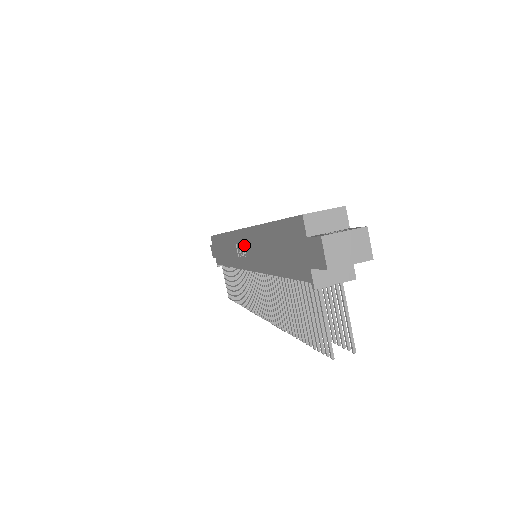
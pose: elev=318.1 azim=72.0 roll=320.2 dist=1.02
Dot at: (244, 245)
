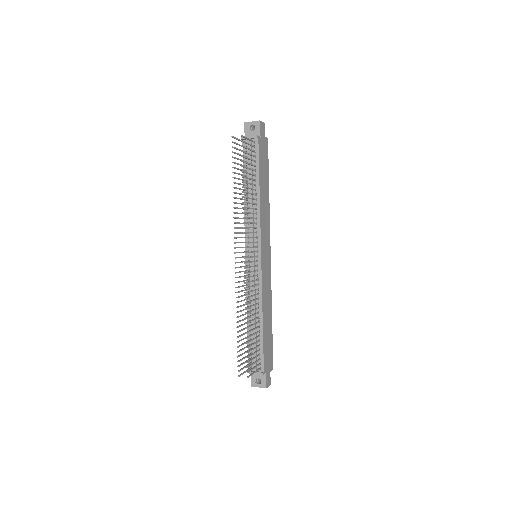
Dot at: occluded
